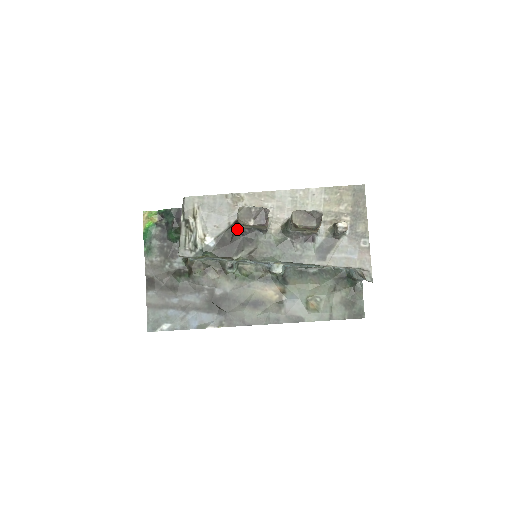
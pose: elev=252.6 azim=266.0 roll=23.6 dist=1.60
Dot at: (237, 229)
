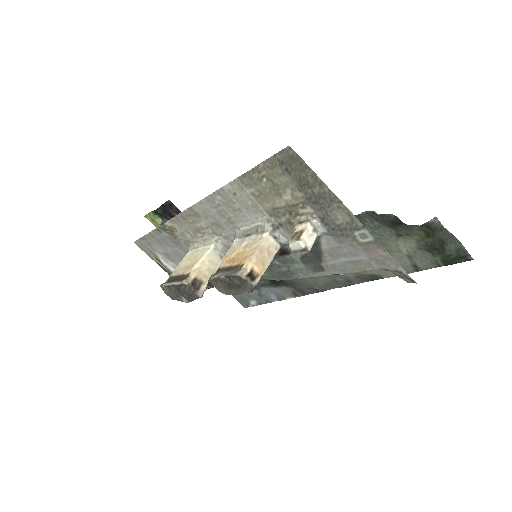
Dot at: occluded
